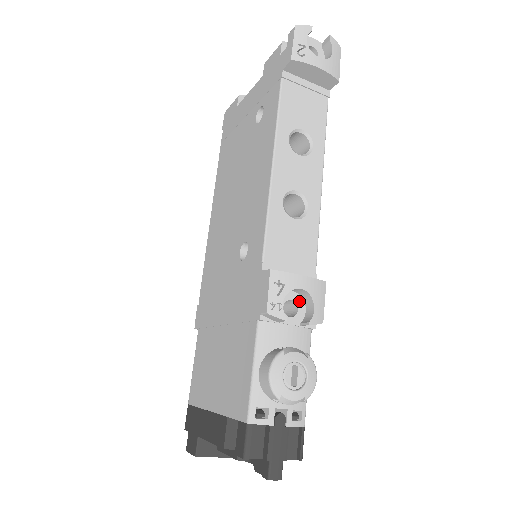
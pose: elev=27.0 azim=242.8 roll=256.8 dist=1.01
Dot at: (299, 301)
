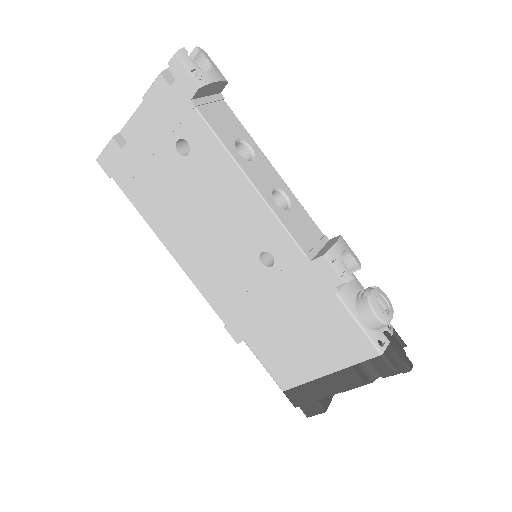
Dot at: occluded
